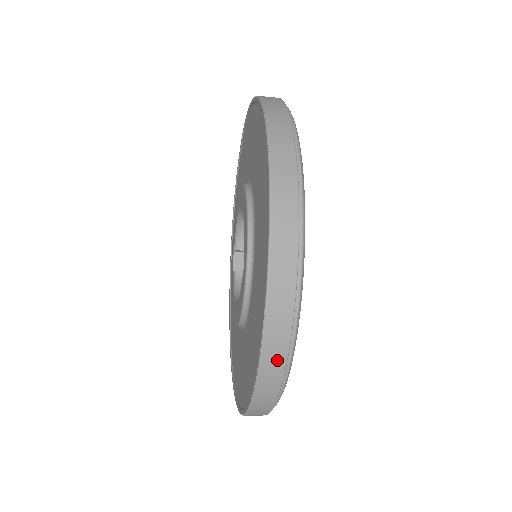
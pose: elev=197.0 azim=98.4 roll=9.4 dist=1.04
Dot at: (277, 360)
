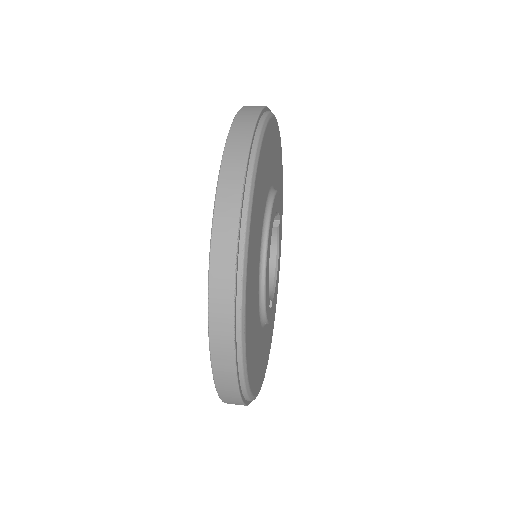
Dot at: occluded
